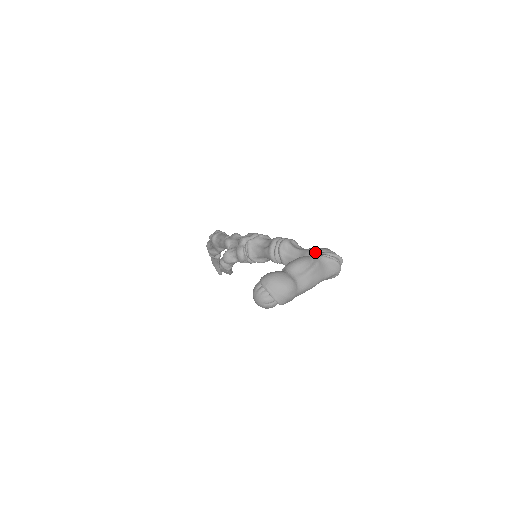
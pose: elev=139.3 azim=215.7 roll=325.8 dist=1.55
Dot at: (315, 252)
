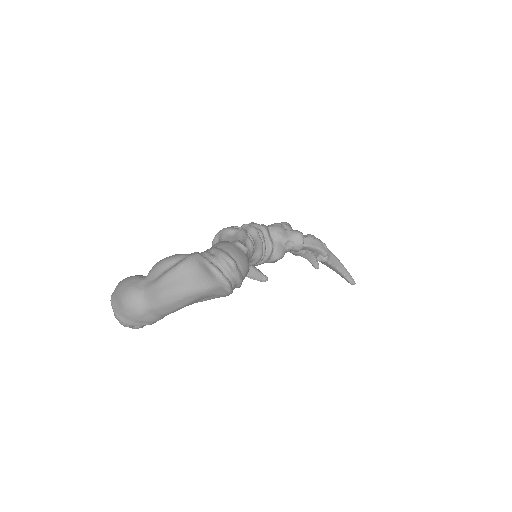
Dot at: occluded
